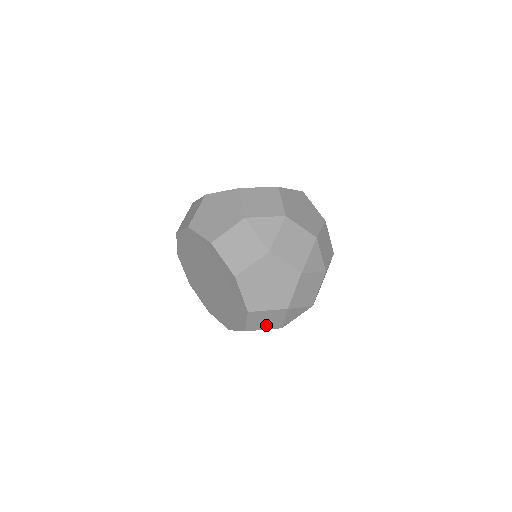
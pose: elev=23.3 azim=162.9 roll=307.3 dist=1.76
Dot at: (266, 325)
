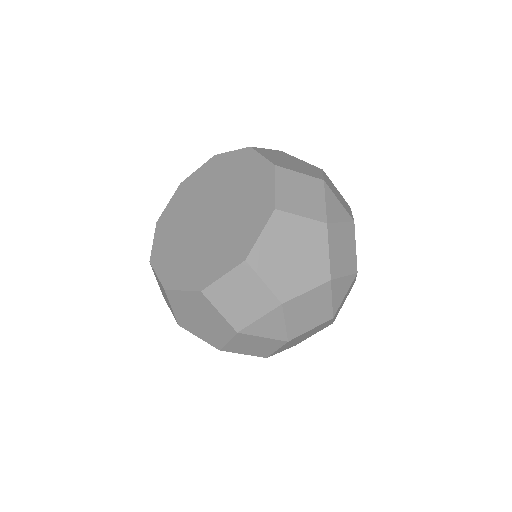
Dot at: (231, 307)
